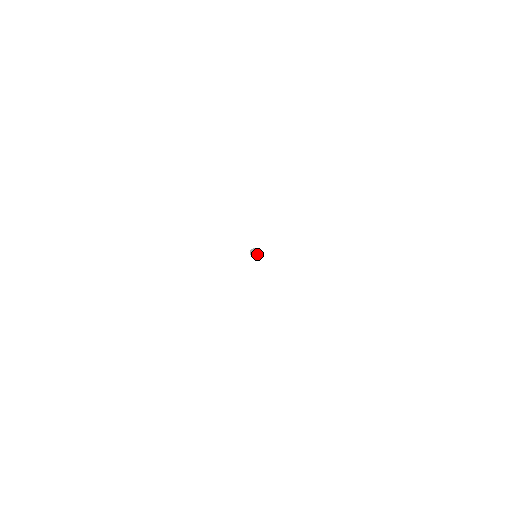
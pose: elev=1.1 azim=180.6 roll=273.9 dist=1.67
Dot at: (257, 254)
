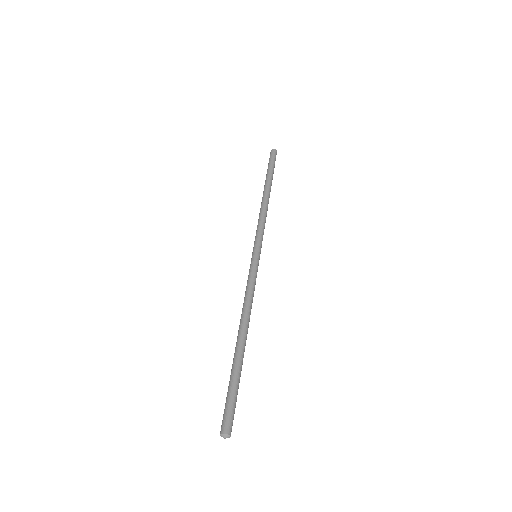
Dot at: occluded
